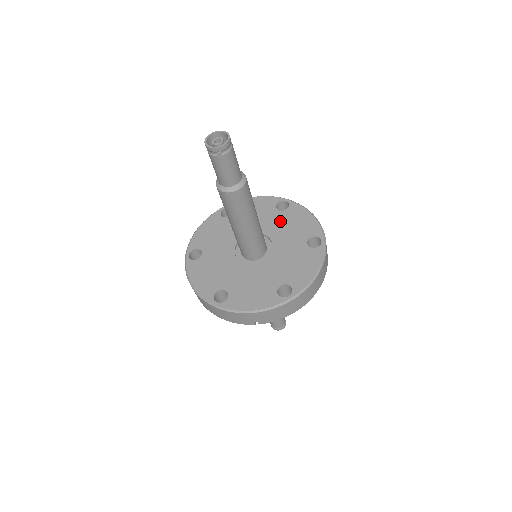
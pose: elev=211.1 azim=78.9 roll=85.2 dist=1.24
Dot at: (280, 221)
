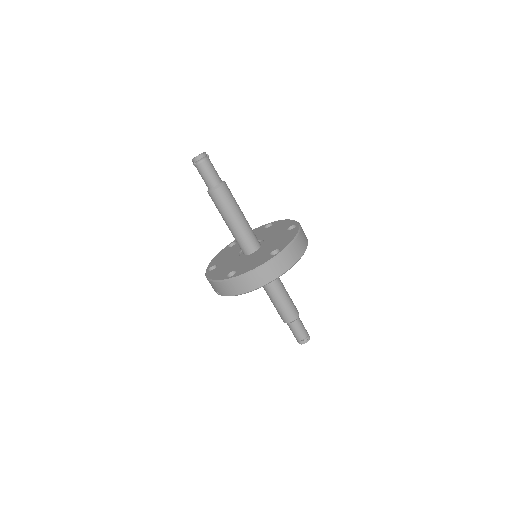
Dot at: (279, 236)
